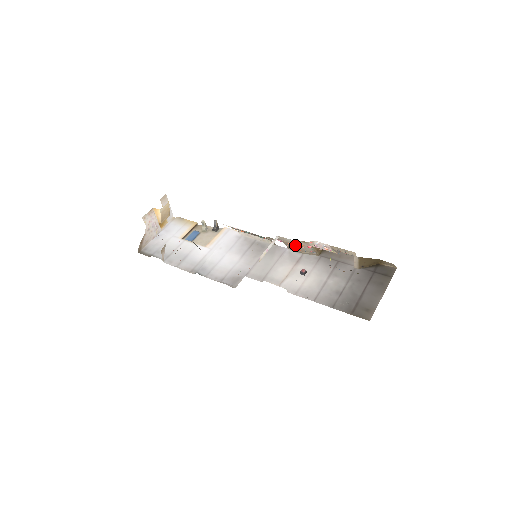
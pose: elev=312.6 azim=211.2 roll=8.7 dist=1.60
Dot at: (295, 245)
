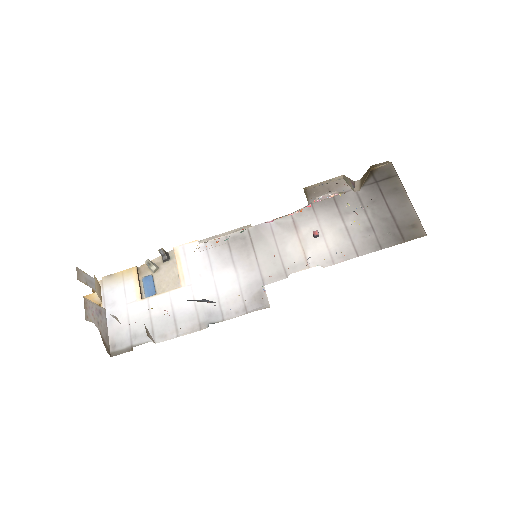
Dot at: occluded
